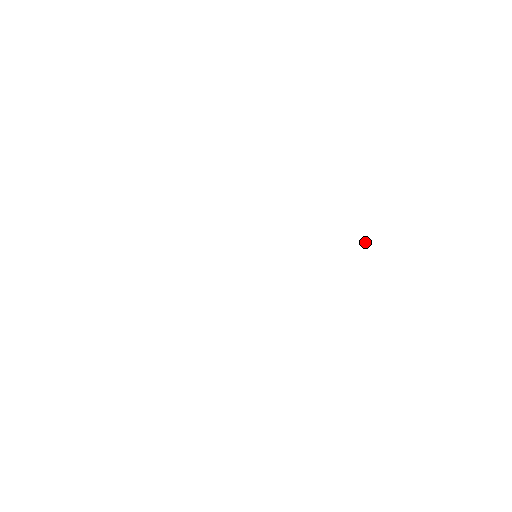
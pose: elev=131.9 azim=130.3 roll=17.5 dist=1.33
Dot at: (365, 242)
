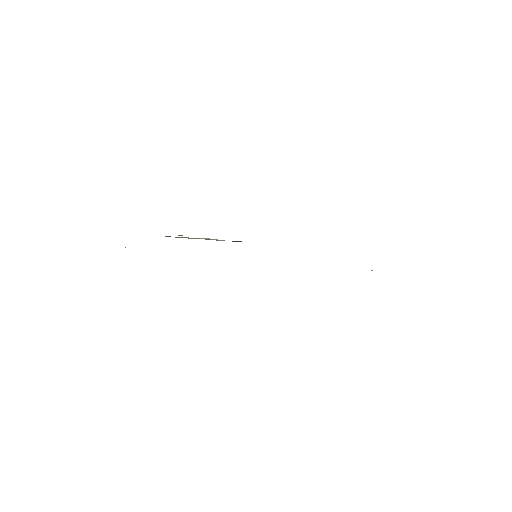
Dot at: occluded
